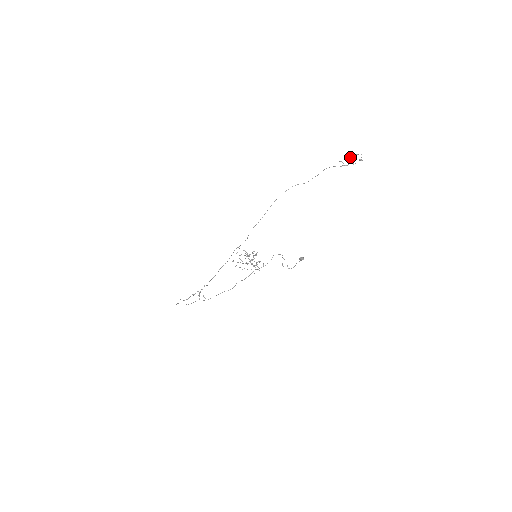
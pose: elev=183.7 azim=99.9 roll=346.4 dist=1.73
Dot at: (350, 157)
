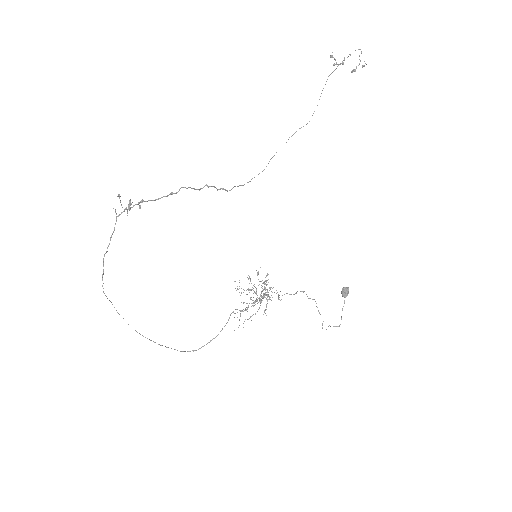
Dot at: occluded
